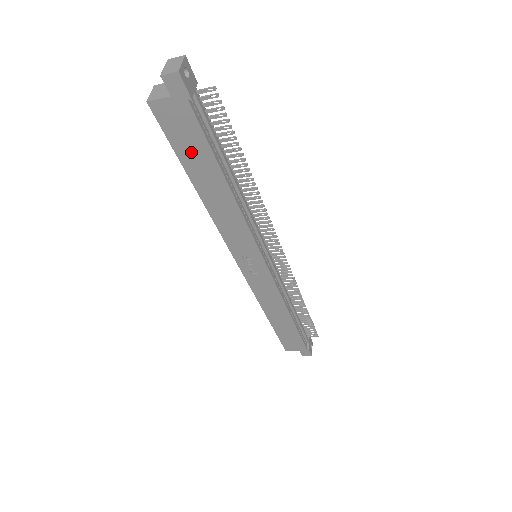
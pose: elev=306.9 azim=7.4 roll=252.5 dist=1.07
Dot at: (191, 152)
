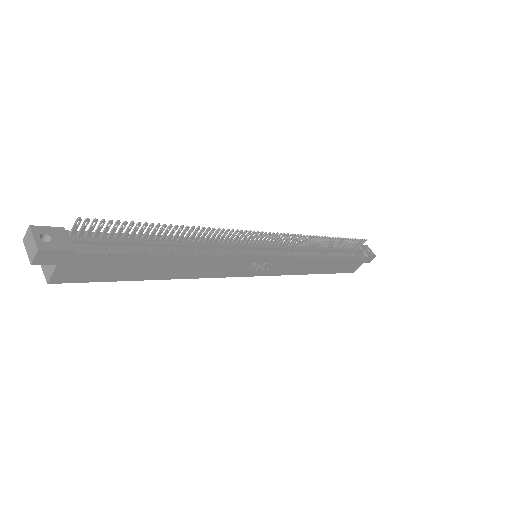
Dot at: (121, 270)
